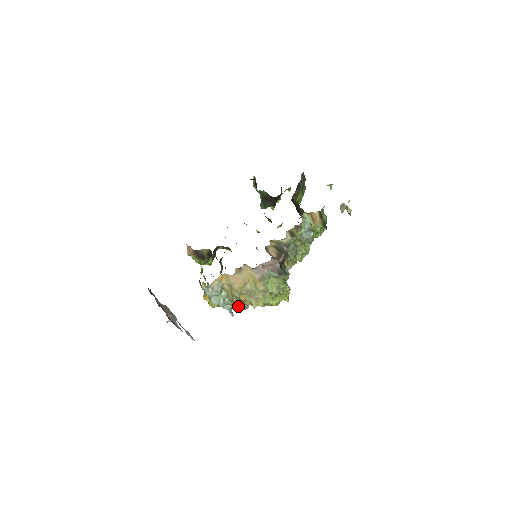
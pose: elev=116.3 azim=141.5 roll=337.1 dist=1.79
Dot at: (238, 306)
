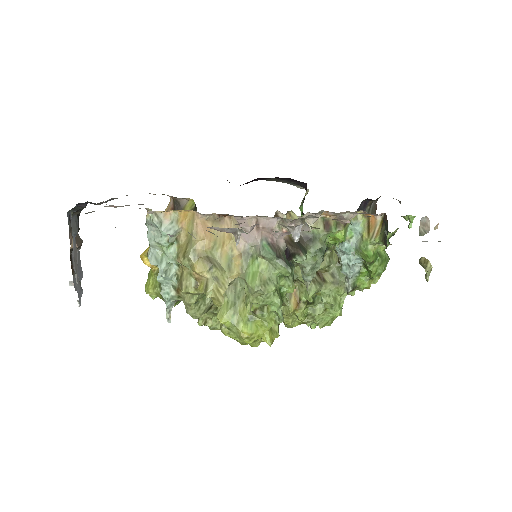
Dot at: (184, 286)
